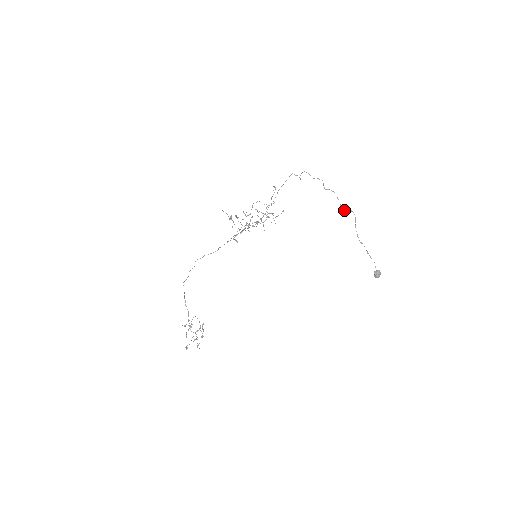
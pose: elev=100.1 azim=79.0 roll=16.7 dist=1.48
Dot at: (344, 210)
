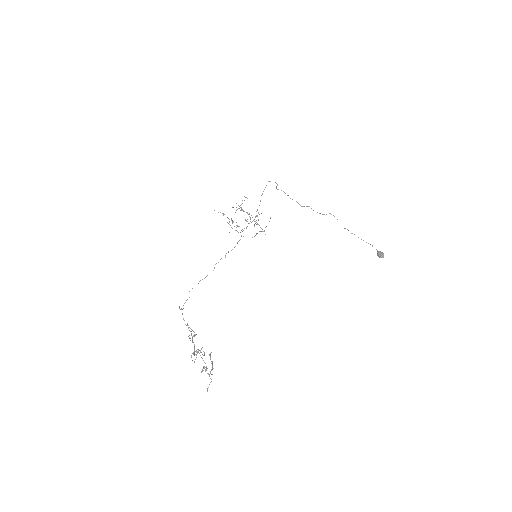
Dot at: (324, 214)
